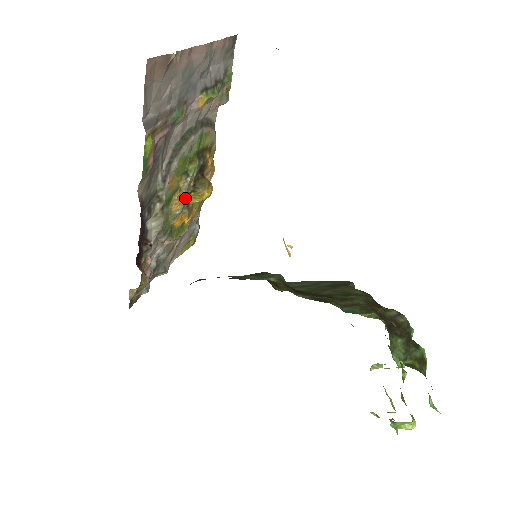
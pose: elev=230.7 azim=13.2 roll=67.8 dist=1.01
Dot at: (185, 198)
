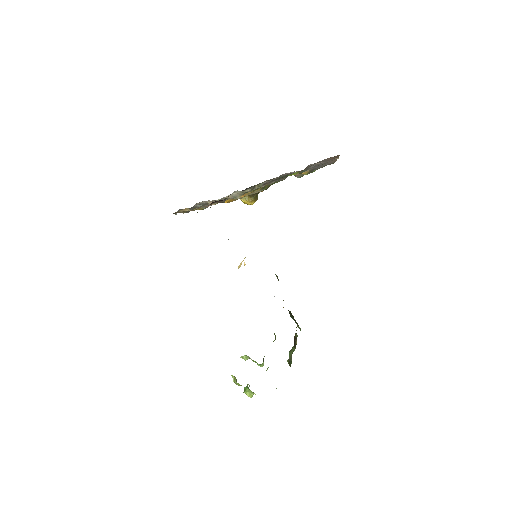
Dot at: (246, 195)
